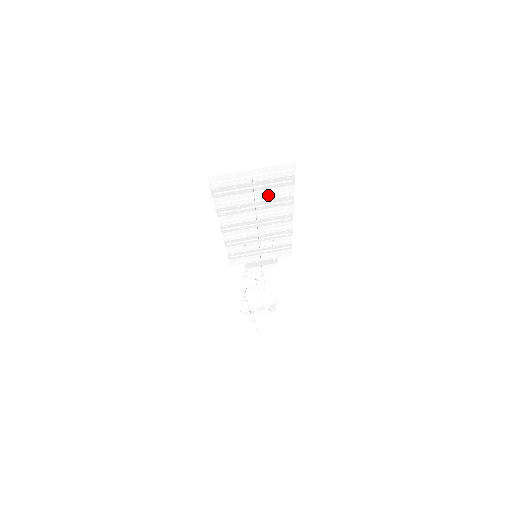
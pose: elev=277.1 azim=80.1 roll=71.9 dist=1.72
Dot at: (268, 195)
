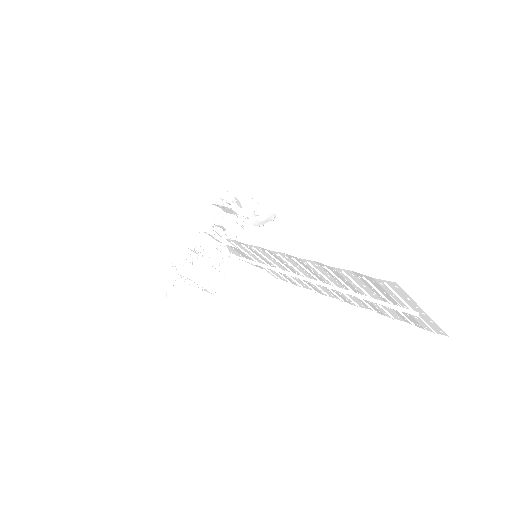
Dot at: (380, 305)
